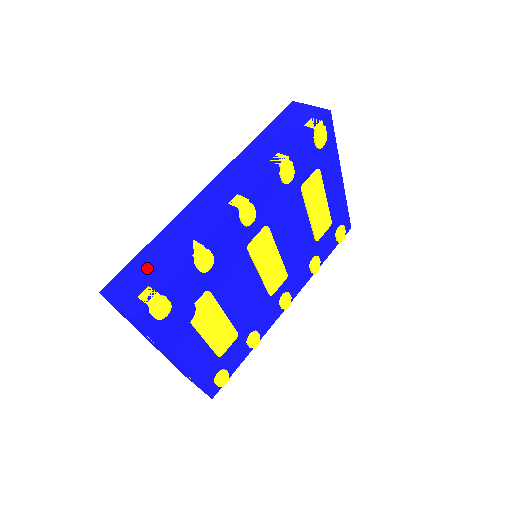
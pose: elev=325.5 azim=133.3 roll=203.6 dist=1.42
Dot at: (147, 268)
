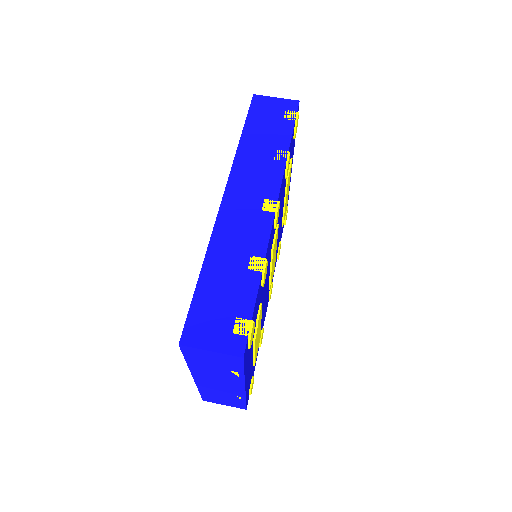
Dot at: (220, 300)
